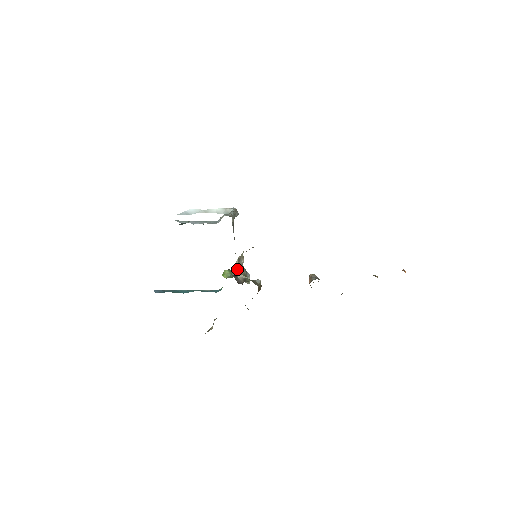
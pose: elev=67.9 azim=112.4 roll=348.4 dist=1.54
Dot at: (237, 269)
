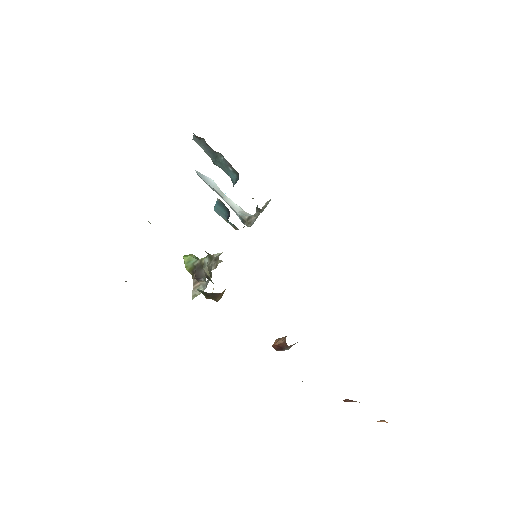
Dot at: (210, 261)
